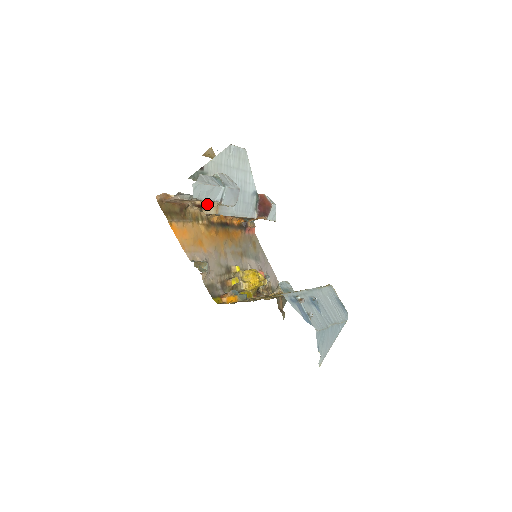
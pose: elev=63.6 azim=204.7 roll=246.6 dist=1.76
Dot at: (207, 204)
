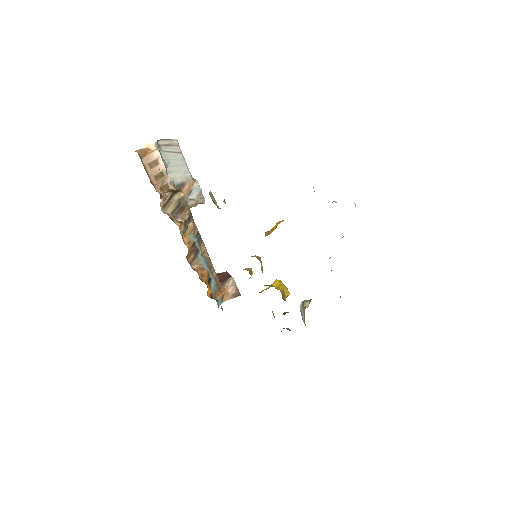
Dot at: occluded
